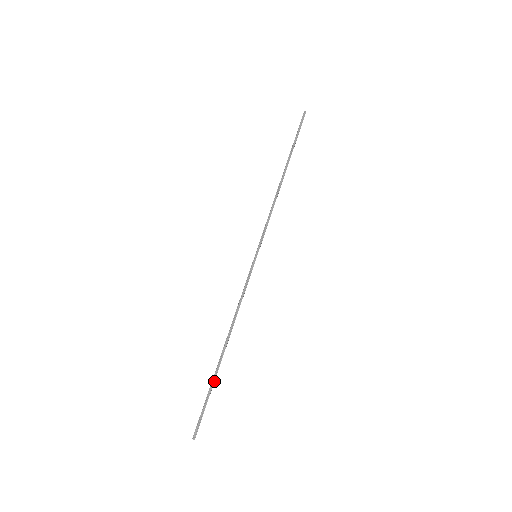
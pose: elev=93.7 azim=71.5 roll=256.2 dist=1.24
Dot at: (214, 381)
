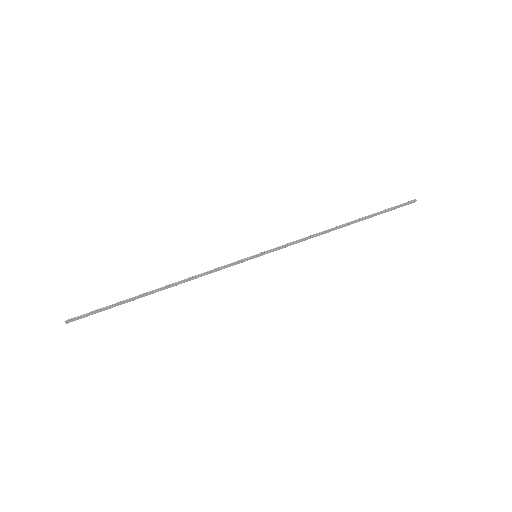
Dot at: (125, 301)
